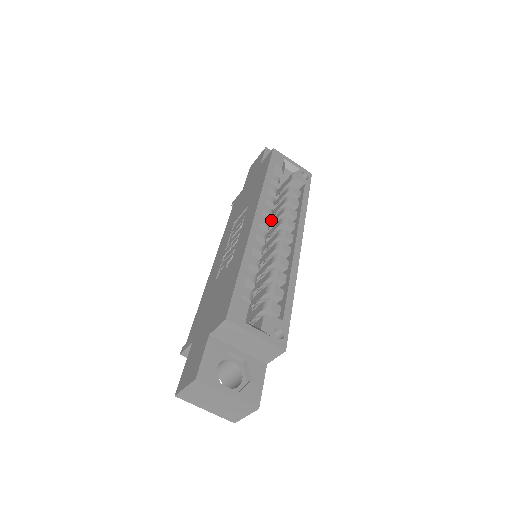
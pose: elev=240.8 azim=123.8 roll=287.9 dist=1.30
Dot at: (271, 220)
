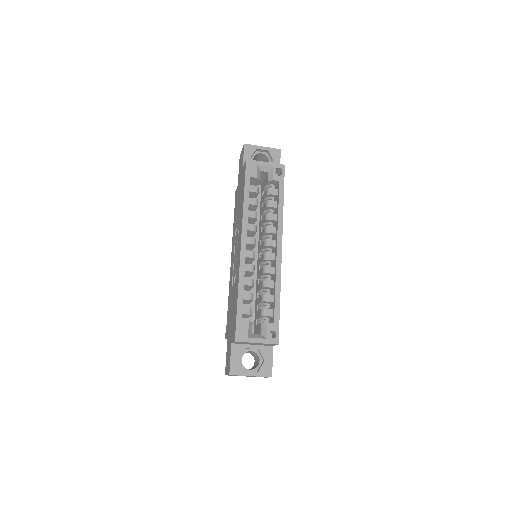
Dot at: (261, 219)
